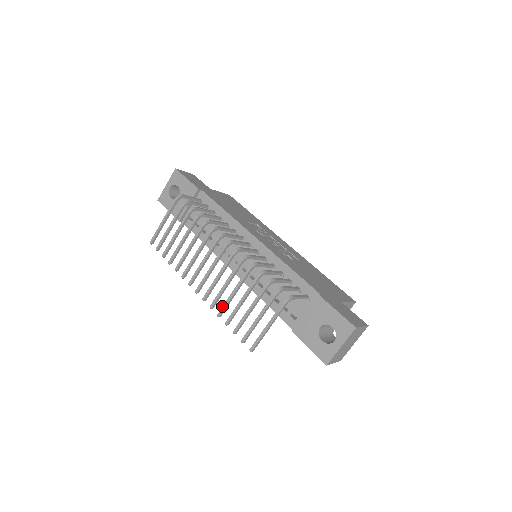
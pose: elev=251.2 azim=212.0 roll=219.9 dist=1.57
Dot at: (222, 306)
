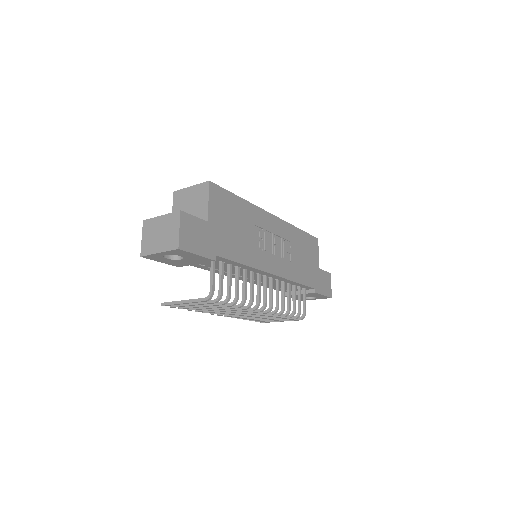
Dot at: occluded
